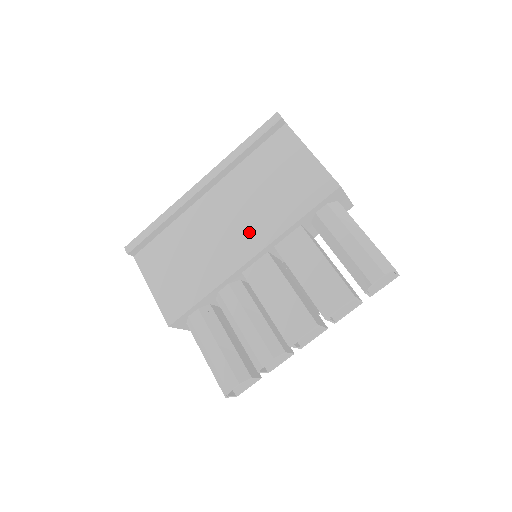
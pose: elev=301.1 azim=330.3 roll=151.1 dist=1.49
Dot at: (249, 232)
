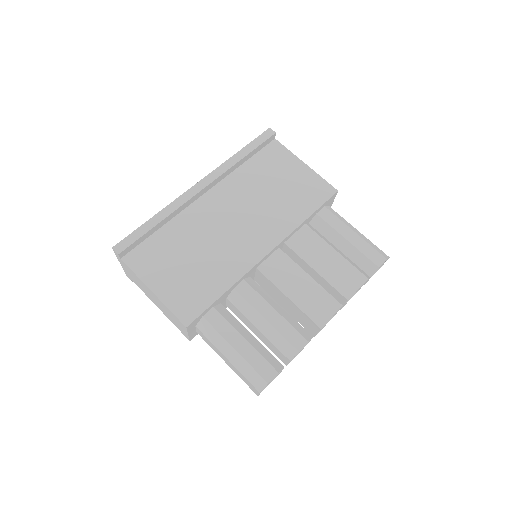
Dot at: (261, 229)
